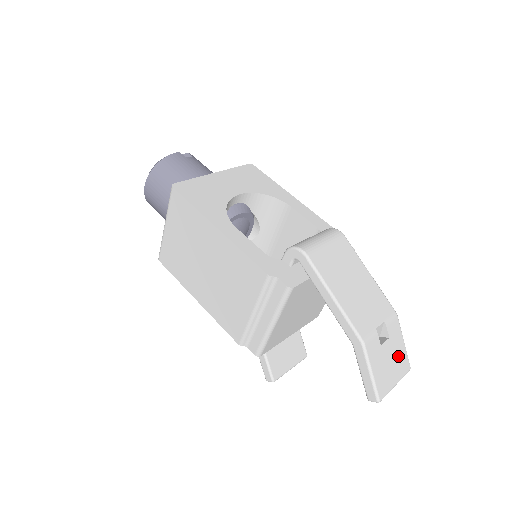
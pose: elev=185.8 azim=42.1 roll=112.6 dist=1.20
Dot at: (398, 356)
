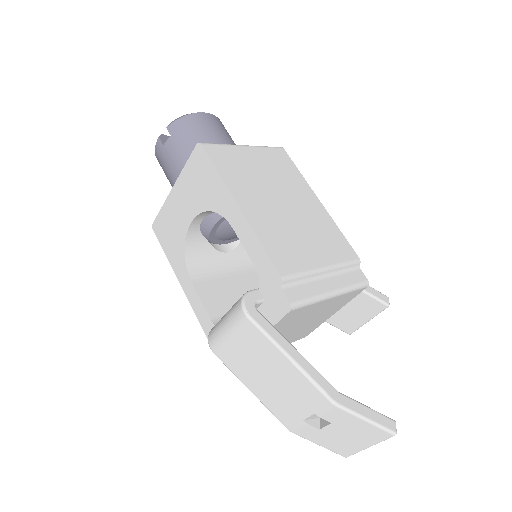
Dot at: (359, 431)
